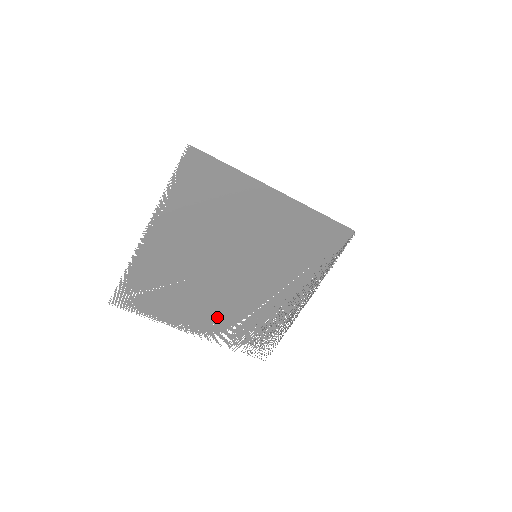
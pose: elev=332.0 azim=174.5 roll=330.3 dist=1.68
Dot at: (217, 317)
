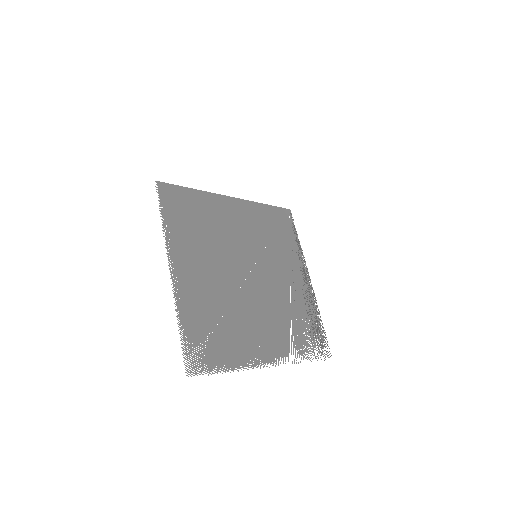
Dot at: (273, 333)
